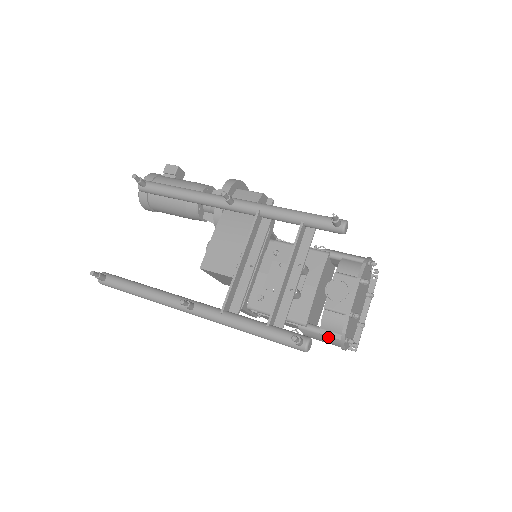
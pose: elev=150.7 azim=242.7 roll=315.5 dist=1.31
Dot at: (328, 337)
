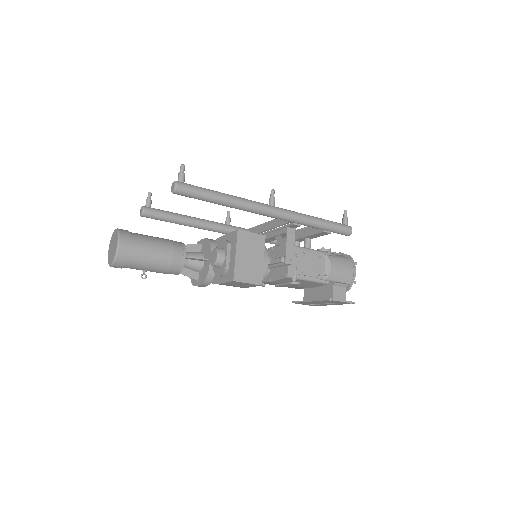
Dot at: (344, 259)
